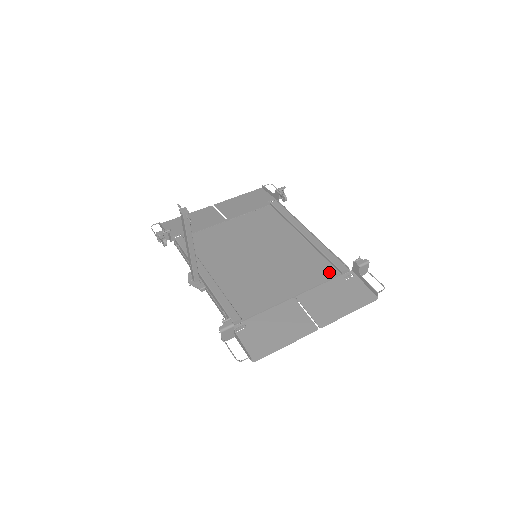
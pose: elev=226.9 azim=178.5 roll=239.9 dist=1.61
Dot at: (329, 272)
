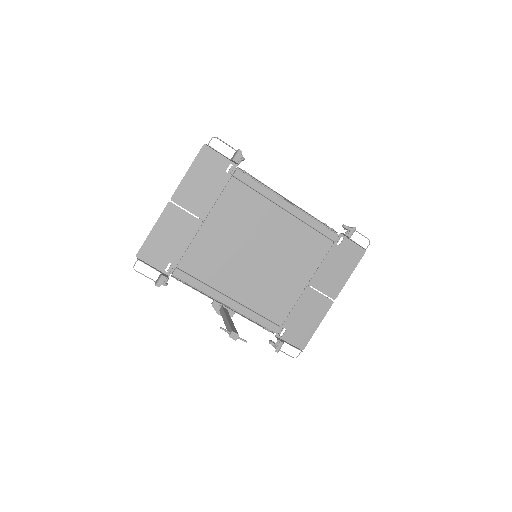
Dot at: (323, 245)
